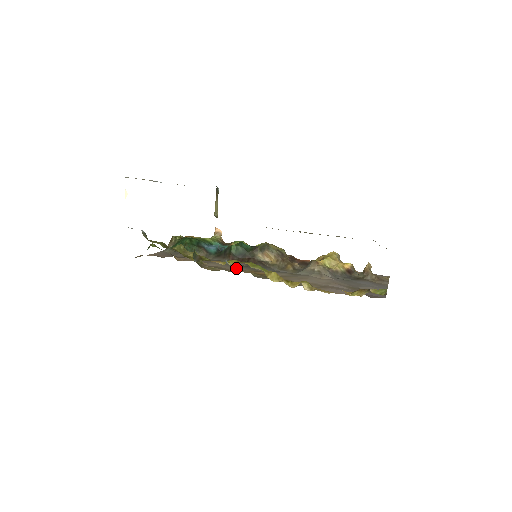
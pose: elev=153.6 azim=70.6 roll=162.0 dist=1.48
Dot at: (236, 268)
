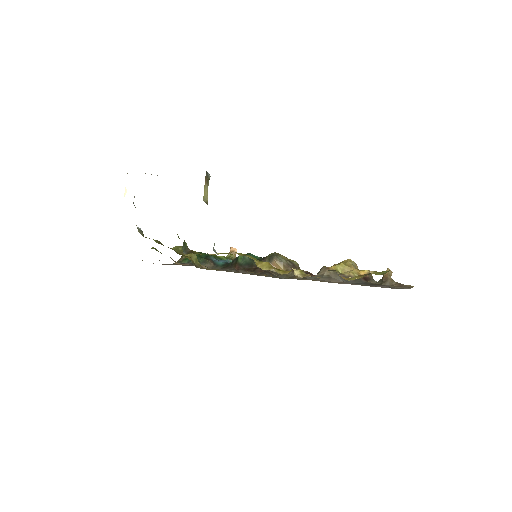
Dot at: occluded
